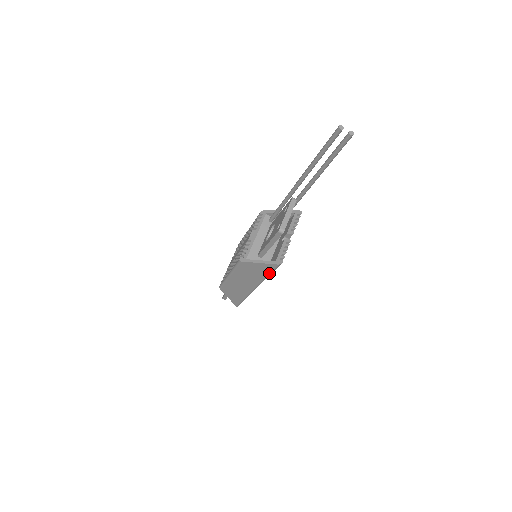
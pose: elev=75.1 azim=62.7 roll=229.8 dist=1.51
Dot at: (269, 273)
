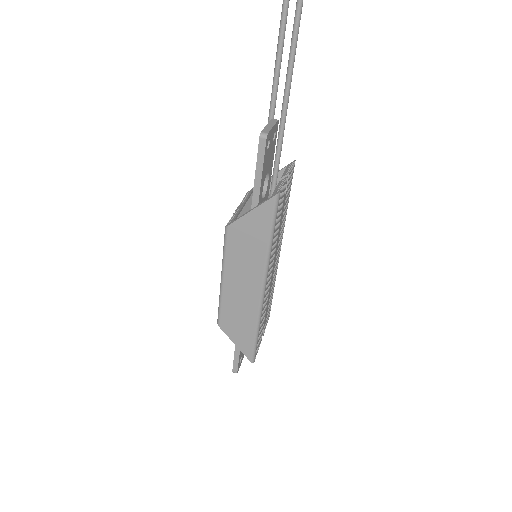
Dot at: (269, 229)
